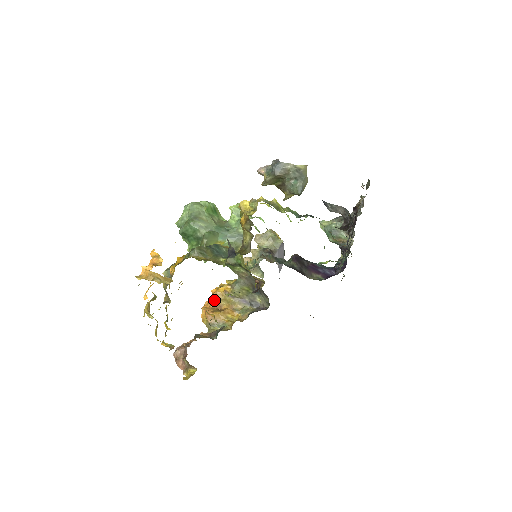
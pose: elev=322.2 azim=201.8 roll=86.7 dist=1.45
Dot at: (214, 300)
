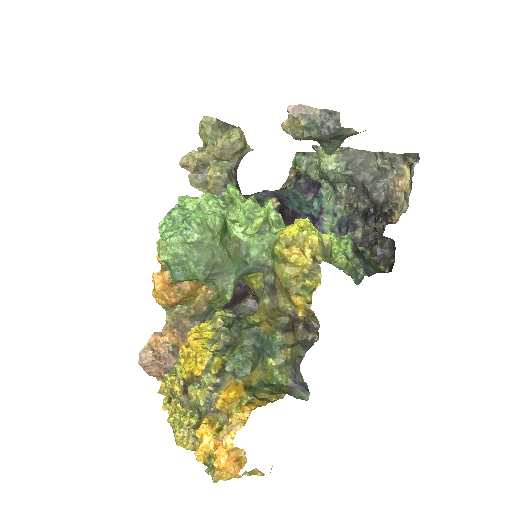
Dot at: occluded
